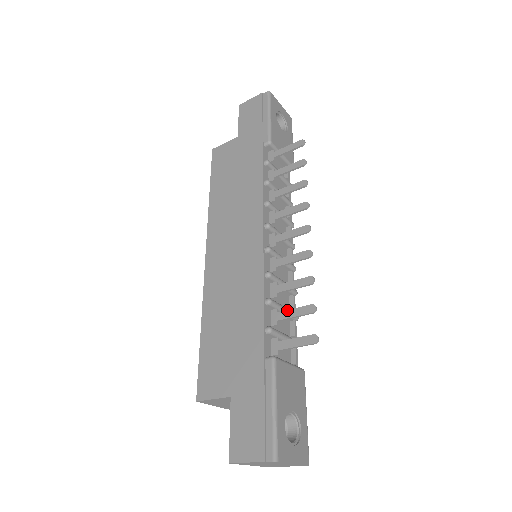
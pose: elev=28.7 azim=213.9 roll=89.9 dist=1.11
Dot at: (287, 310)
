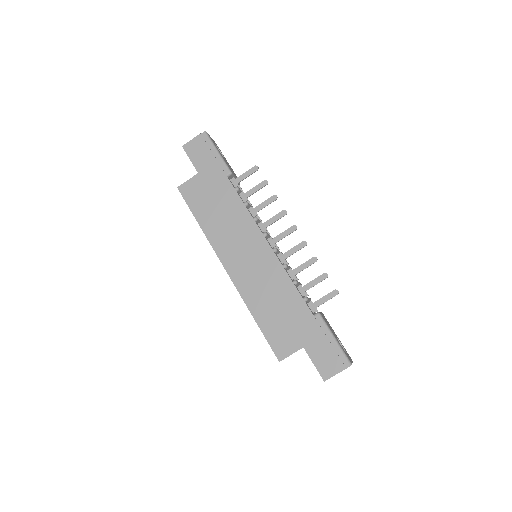
Dot at: (309, 283)
